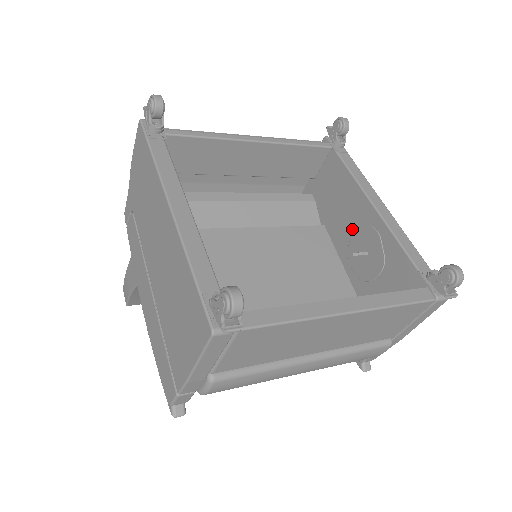
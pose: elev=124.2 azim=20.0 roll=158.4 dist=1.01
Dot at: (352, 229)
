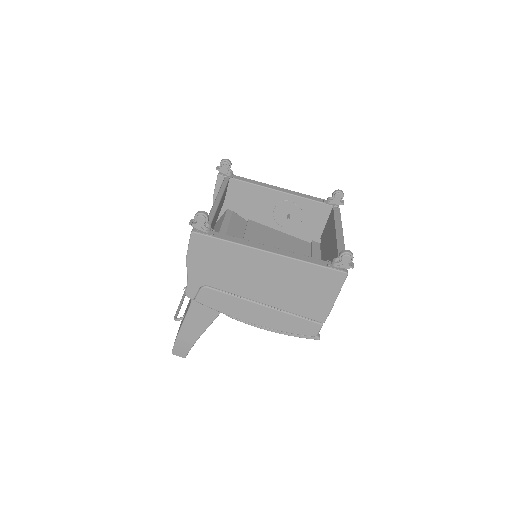
Dot at: (271, 209)
